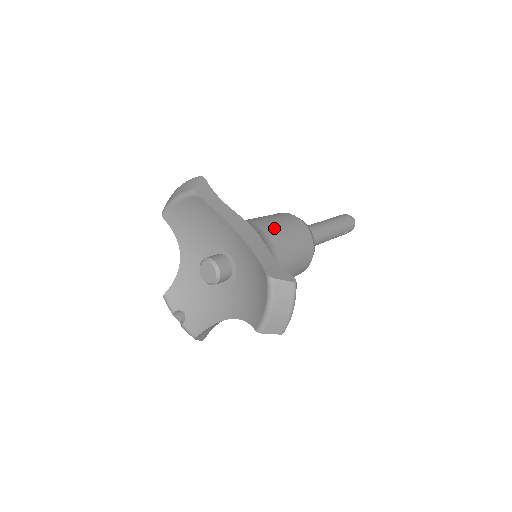
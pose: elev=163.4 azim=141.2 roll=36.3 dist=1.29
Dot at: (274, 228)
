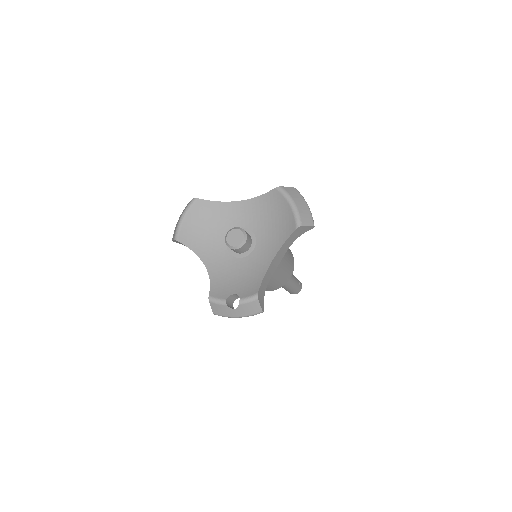
Dot at: occluded
